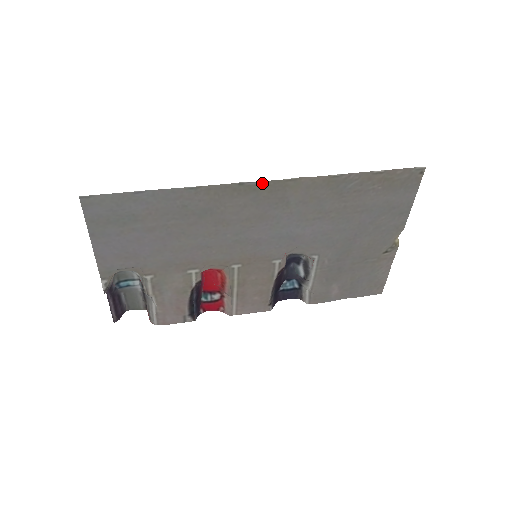
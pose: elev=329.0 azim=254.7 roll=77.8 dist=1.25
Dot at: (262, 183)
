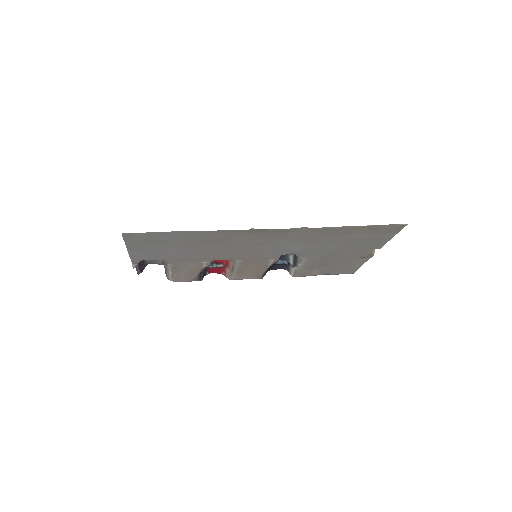
Dot at: (269, 230)
